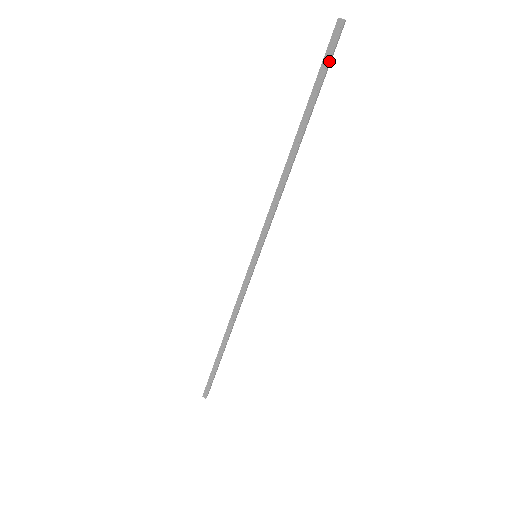
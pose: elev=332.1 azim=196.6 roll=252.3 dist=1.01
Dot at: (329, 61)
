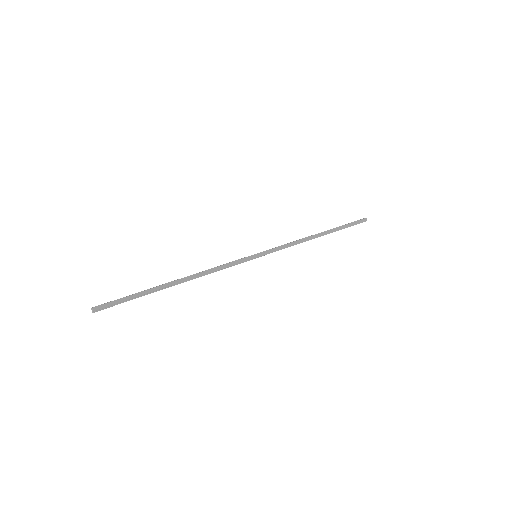
Dot at: occluded
